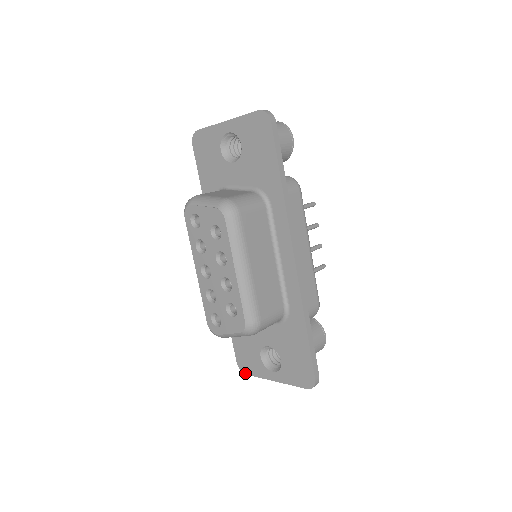
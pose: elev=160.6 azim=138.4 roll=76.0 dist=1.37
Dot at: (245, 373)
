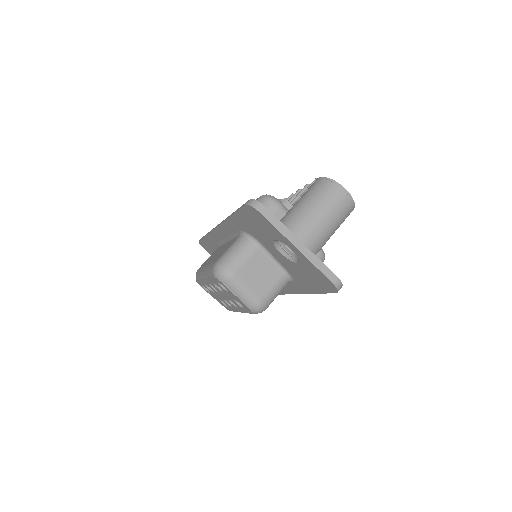
Dot at: occluded
